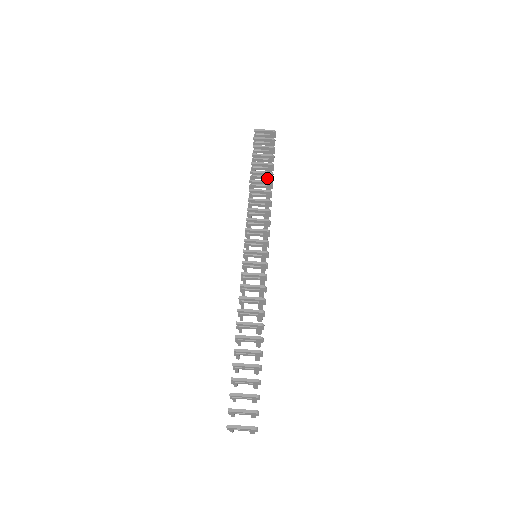
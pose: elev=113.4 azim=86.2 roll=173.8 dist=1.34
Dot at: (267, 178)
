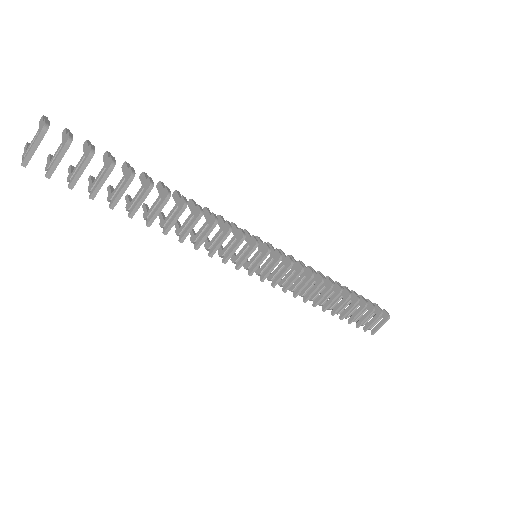
Dot at: occluded
